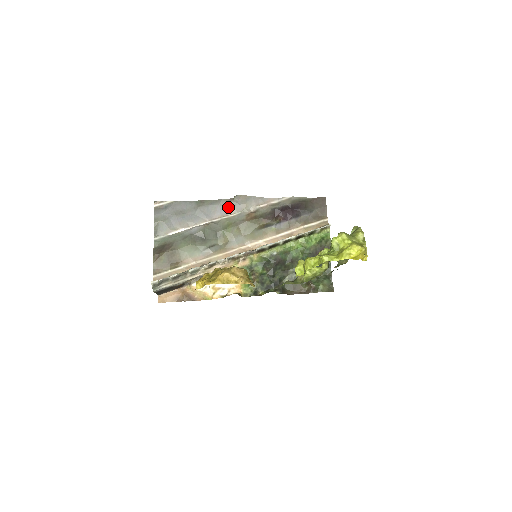
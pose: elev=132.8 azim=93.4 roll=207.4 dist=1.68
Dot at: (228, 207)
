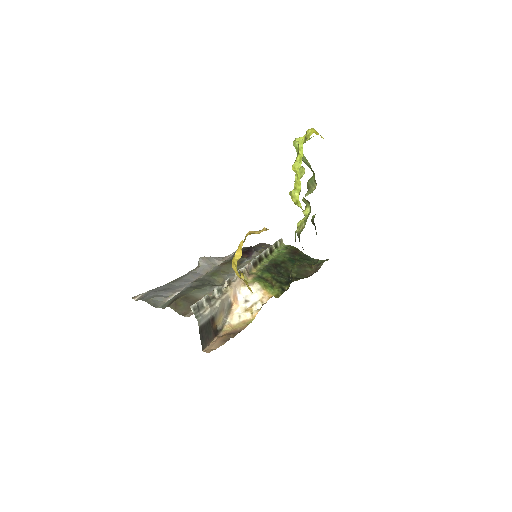
Dot at: (199, 271)
